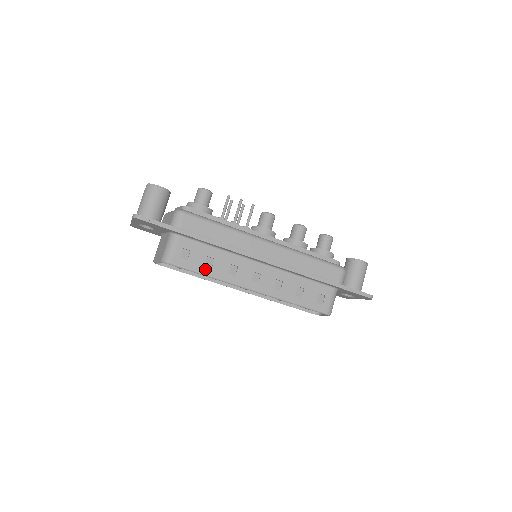
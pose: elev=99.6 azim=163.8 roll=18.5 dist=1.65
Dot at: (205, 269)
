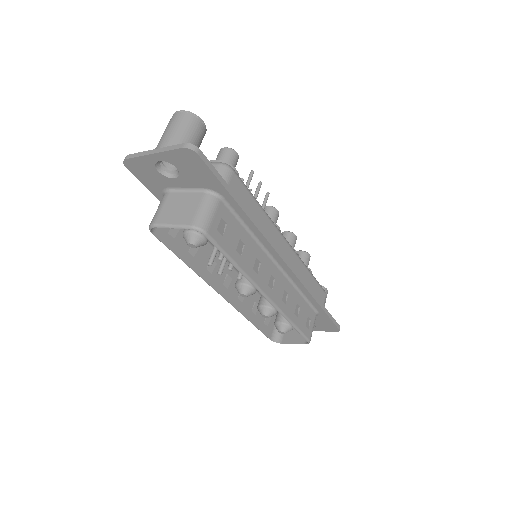
Dot at: (236, 255)
